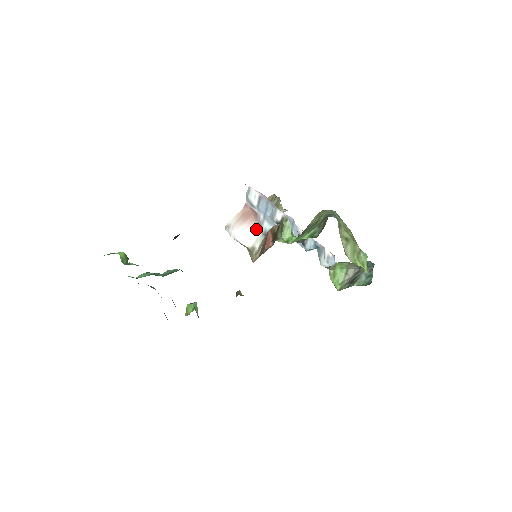
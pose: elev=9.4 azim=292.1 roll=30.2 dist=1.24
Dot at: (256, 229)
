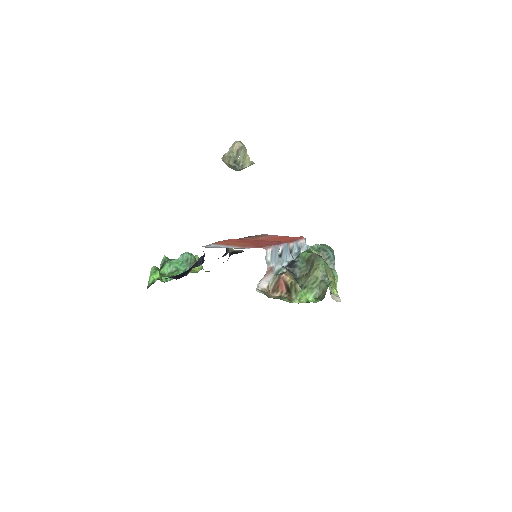
Dot at: (271, 275)
